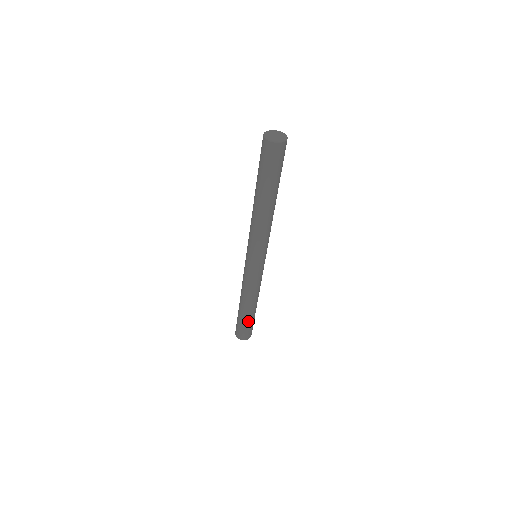
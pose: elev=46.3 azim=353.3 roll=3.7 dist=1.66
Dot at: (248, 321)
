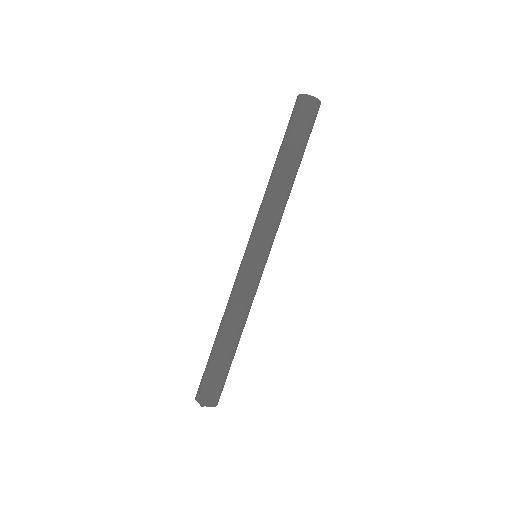
Dot at: (212, 362)
